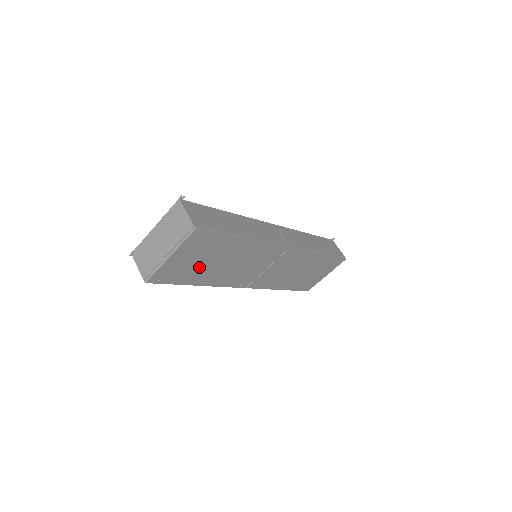
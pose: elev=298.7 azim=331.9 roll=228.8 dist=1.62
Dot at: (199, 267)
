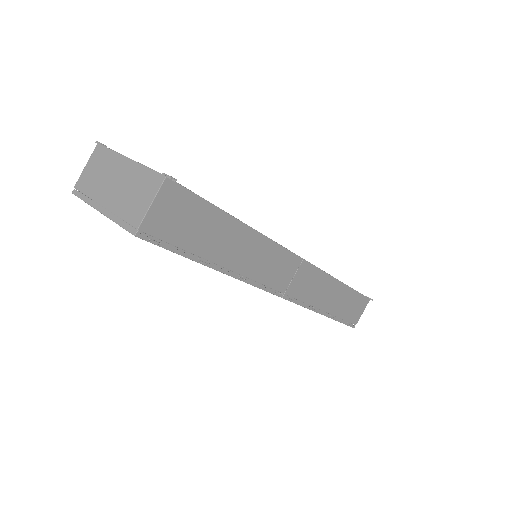
Dot at: occluded
